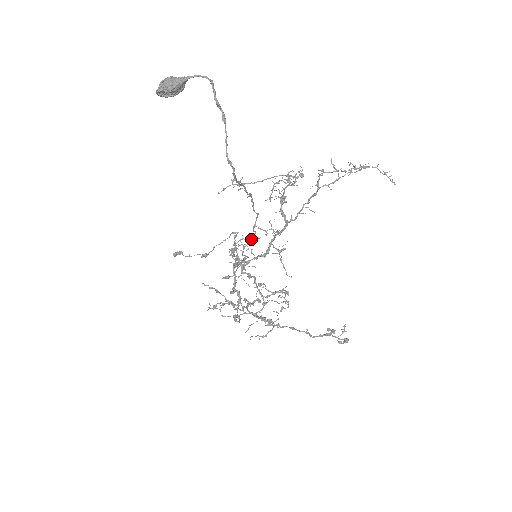
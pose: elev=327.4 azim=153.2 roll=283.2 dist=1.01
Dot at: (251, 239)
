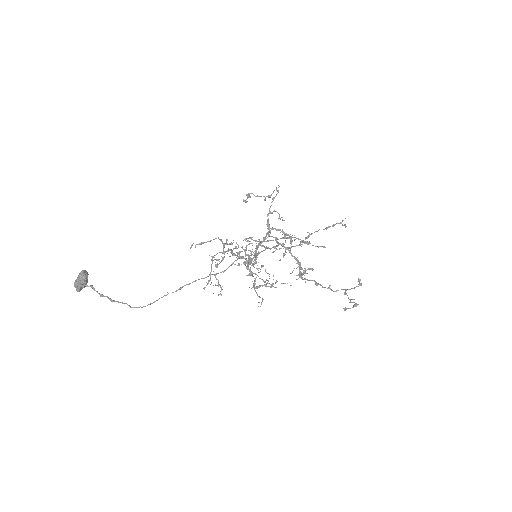
Dot at: (231, 265)
